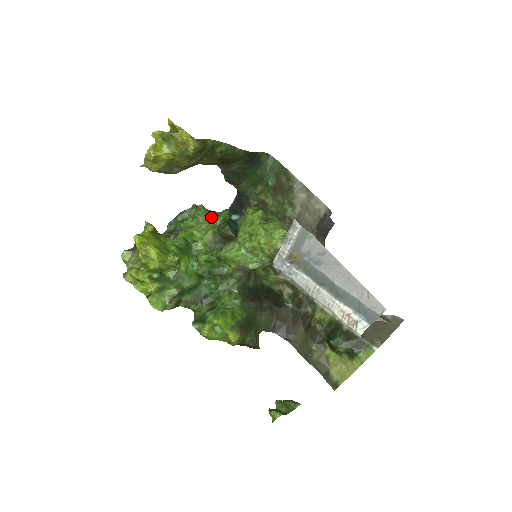
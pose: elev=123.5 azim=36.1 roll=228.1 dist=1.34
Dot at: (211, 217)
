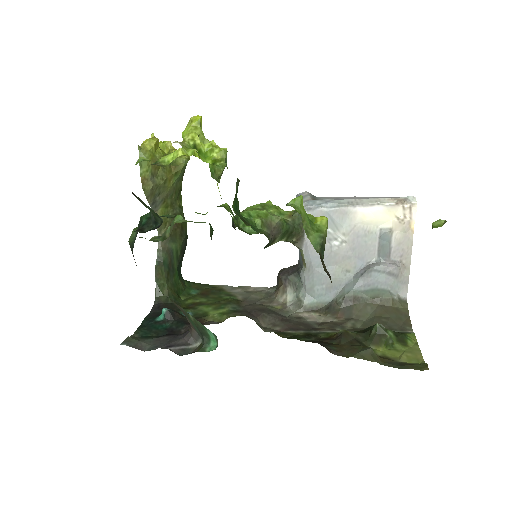
Dot at: (196, 222)
